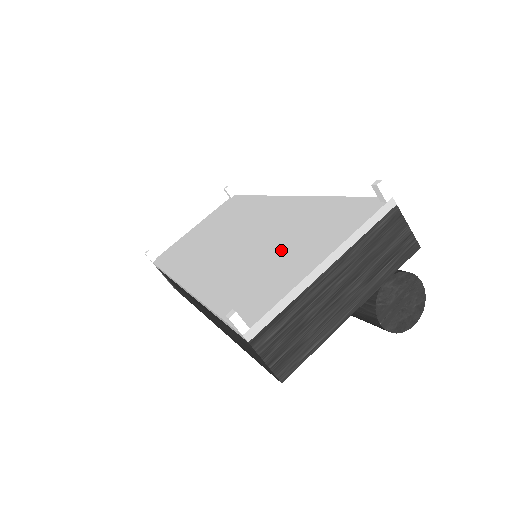
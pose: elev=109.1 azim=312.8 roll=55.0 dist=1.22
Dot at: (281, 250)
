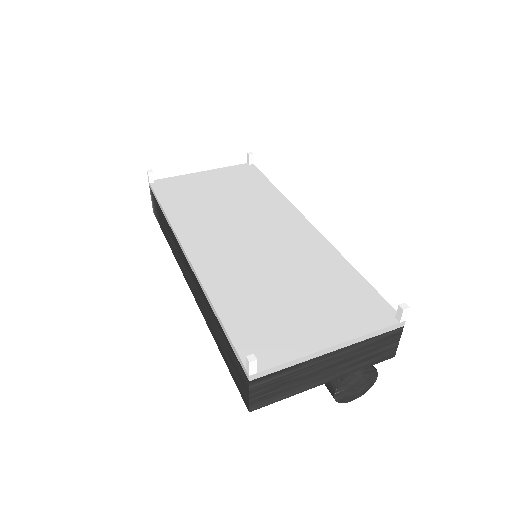
Dot at: (297, 296)
